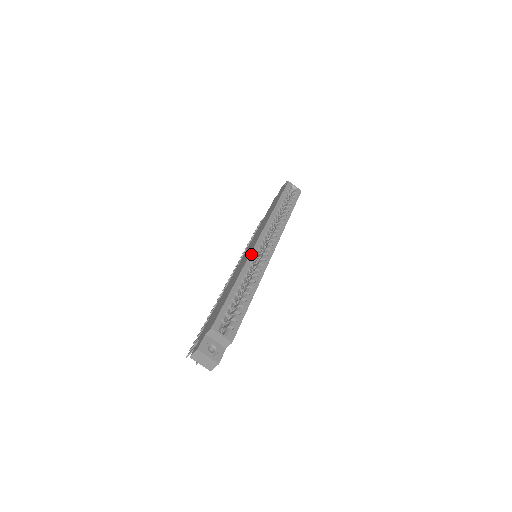
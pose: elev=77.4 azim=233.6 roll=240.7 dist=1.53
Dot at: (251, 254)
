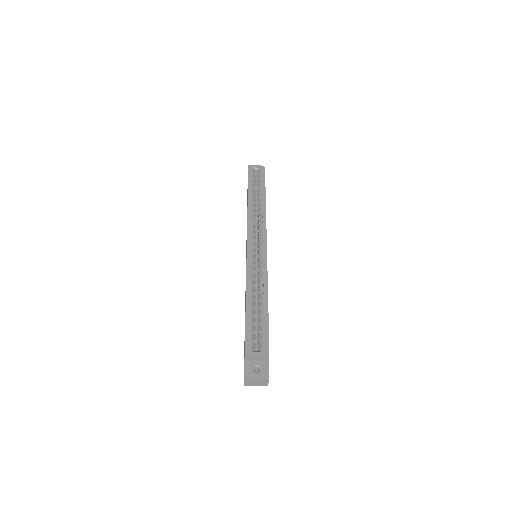
Dot at: (247, 262)
